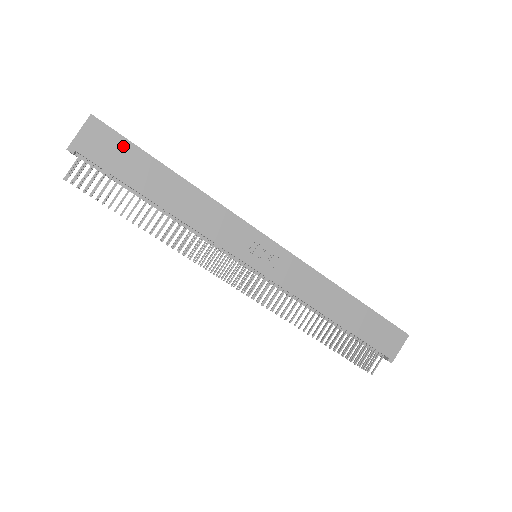
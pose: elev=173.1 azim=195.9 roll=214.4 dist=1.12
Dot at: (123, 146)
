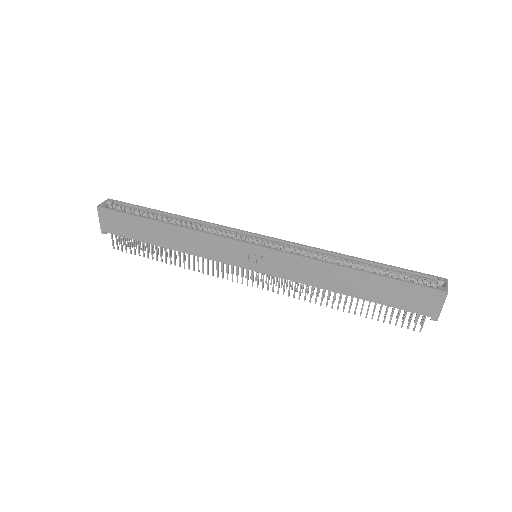
Dot at: (124, 218)
